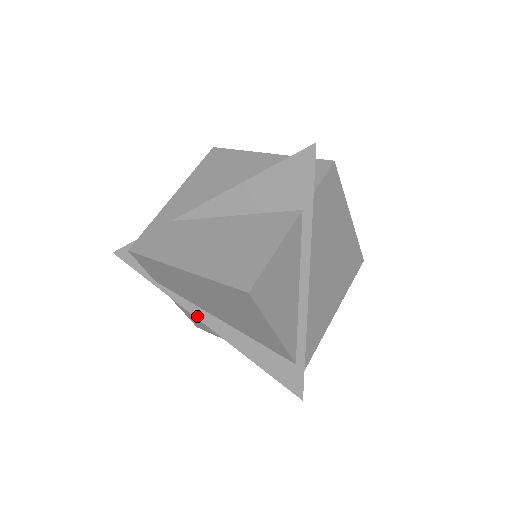
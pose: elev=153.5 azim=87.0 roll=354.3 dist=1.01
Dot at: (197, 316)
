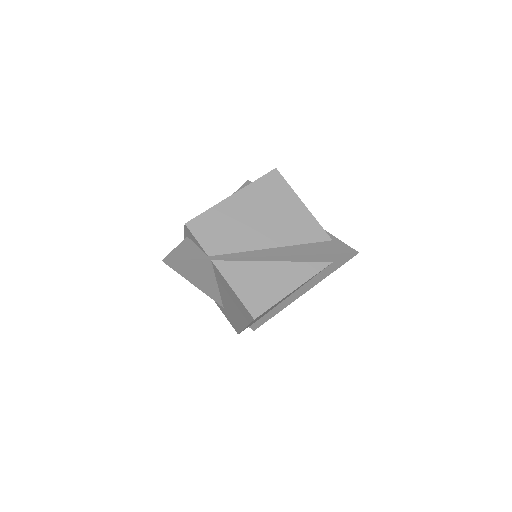
Dot at: (254, 256)
